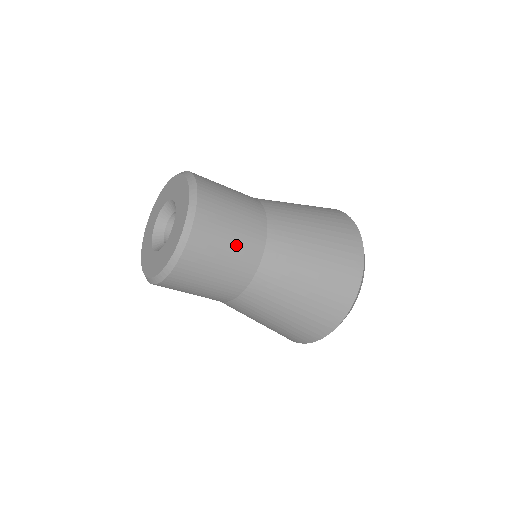
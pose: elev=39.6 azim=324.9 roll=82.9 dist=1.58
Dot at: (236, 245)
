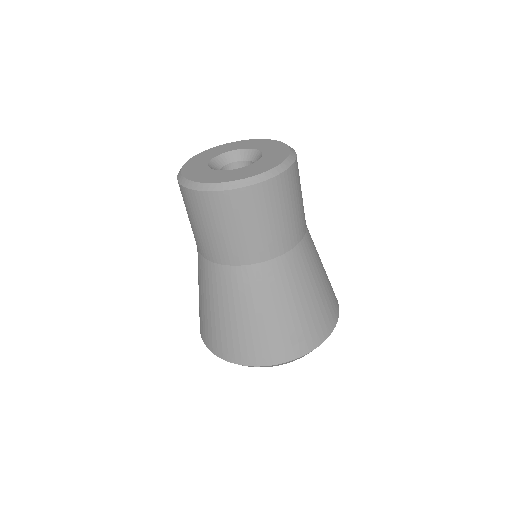
Dot at: (285, 222)
